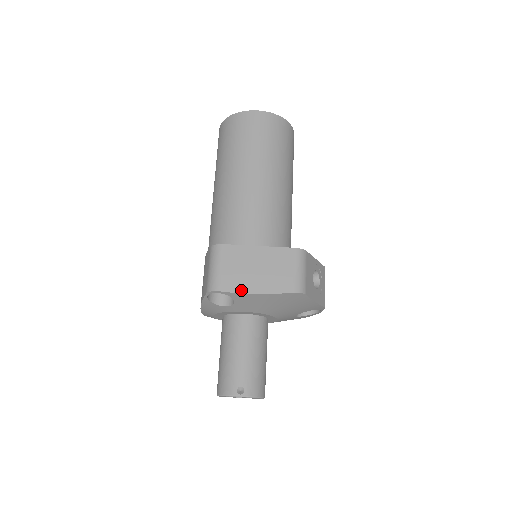
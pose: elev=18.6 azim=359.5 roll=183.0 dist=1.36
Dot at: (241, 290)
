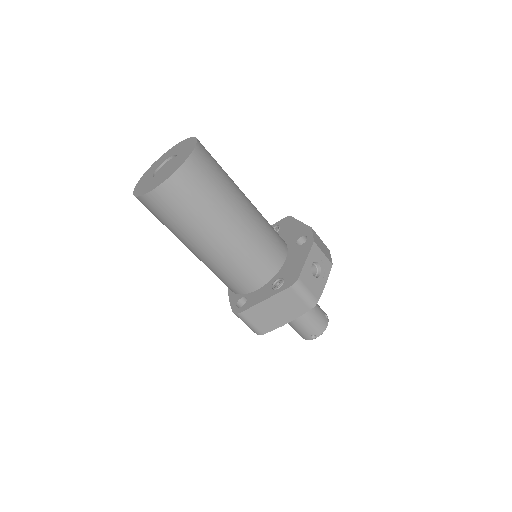
Dot at: (276, 327)
